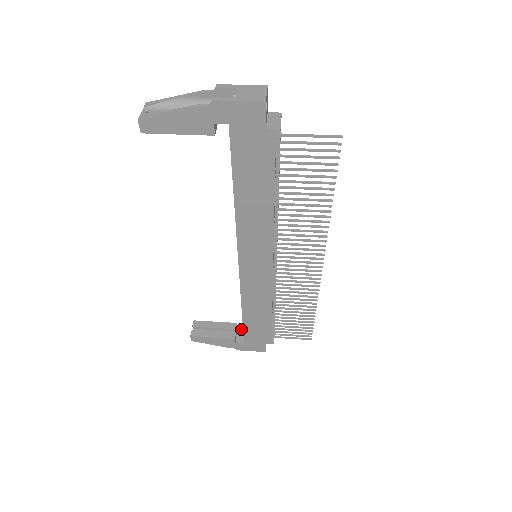
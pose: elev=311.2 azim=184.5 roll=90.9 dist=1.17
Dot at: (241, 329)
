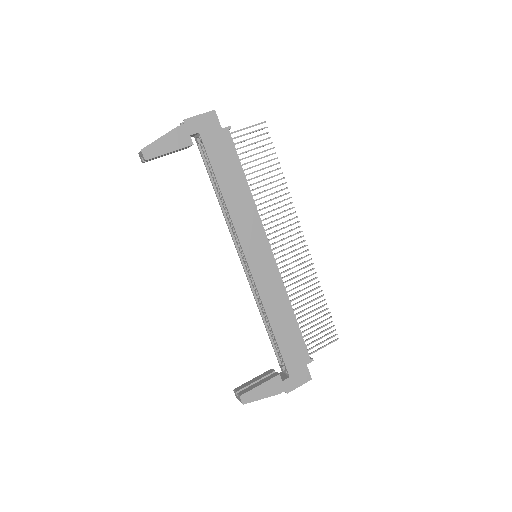
Dot at: occluded
